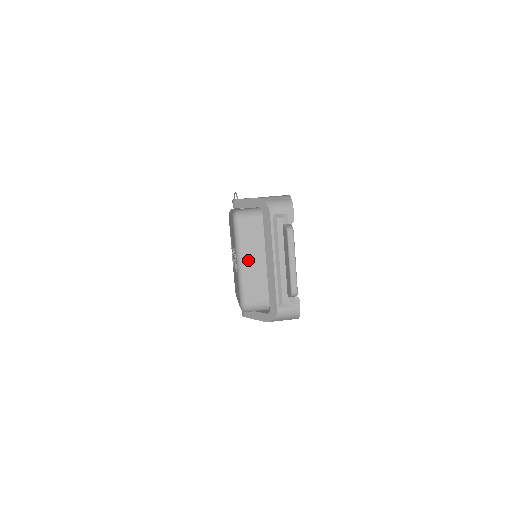
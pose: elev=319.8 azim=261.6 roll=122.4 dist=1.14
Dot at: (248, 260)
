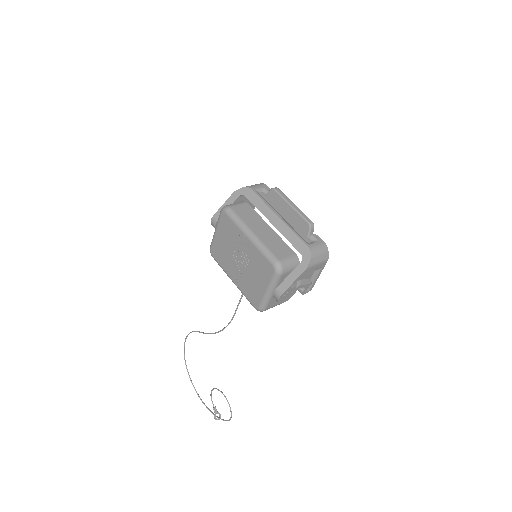
Dot at: (256, 230)
